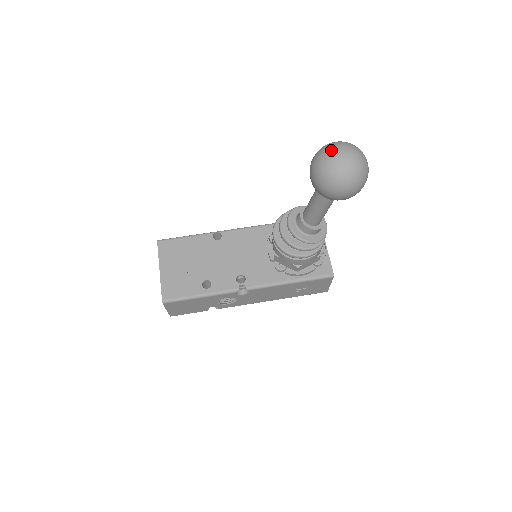
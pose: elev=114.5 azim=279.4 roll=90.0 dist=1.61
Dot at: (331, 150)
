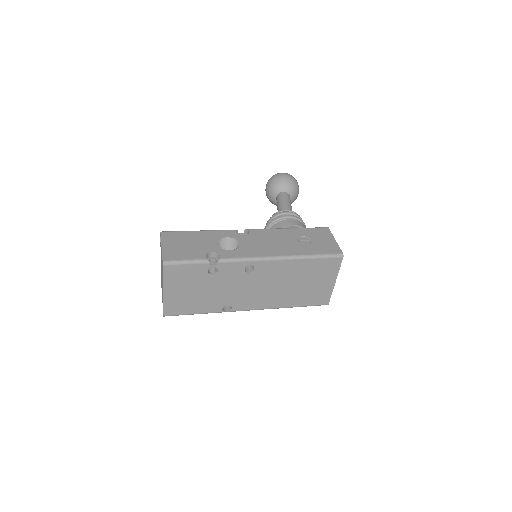
Dot at: occluded
